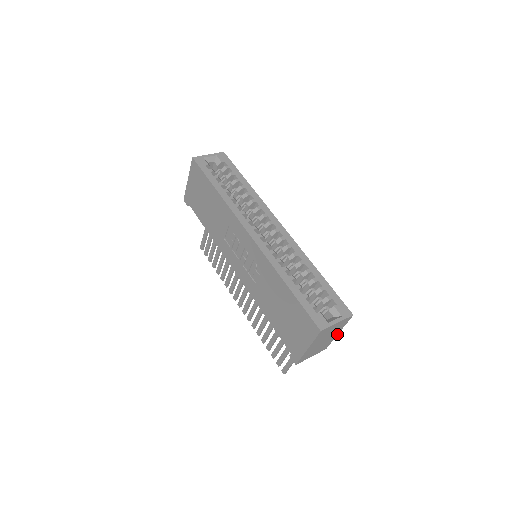
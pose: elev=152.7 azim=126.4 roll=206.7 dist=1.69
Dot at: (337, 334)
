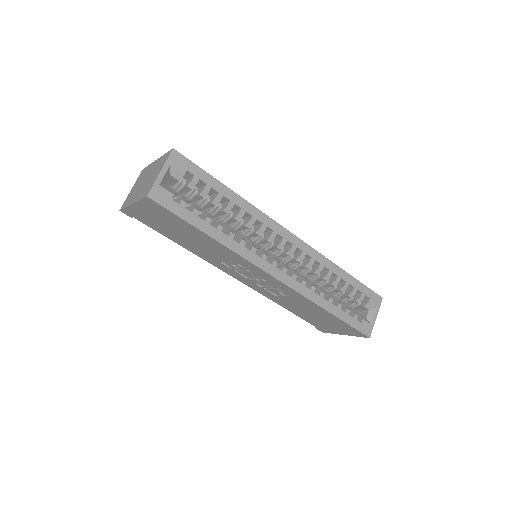
Dot at: occluded
